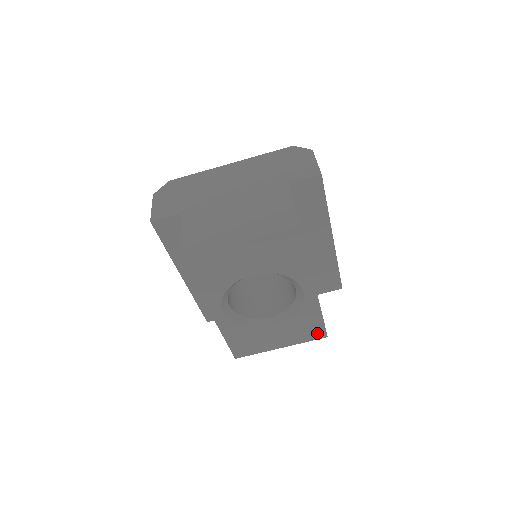
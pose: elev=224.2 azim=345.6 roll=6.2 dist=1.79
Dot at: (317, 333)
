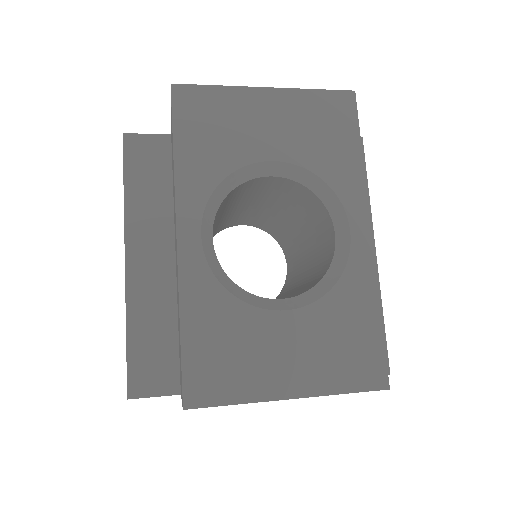
Dot at: (369, 368)
